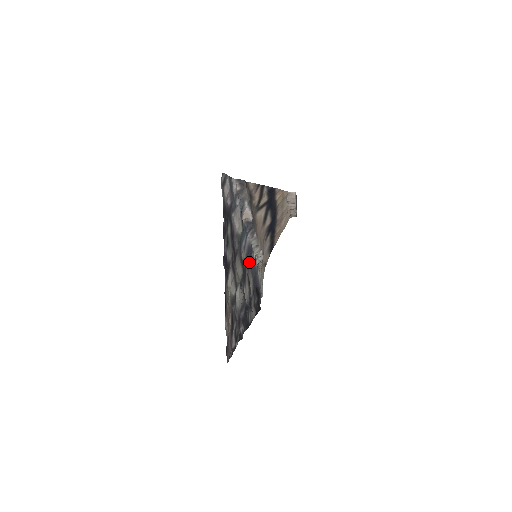
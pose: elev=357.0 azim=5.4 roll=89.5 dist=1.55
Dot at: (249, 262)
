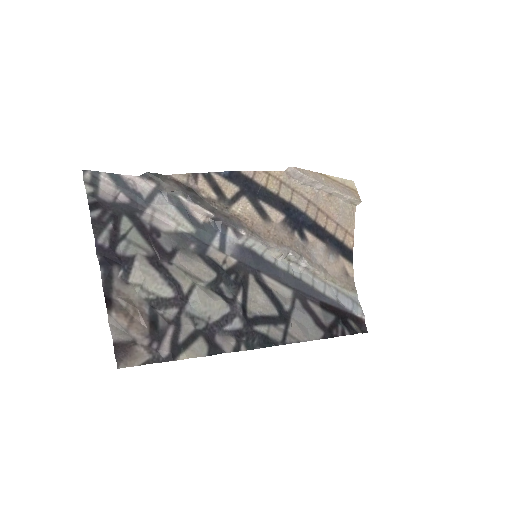
Dot at: (259, 268)
